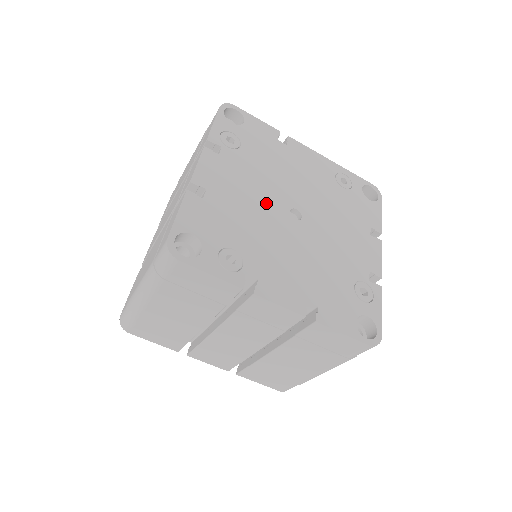
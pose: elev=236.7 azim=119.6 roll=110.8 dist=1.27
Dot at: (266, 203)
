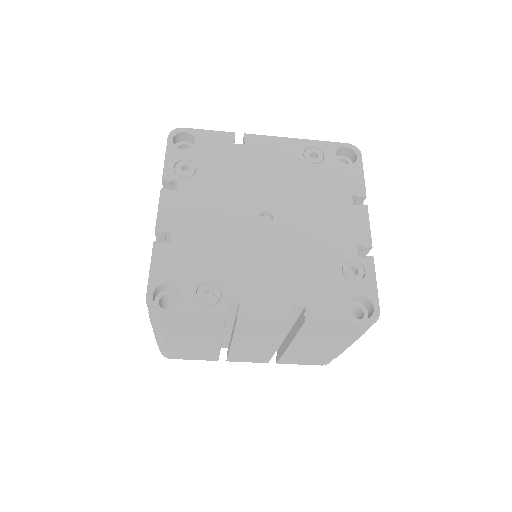
Dot at: (233, 220)
